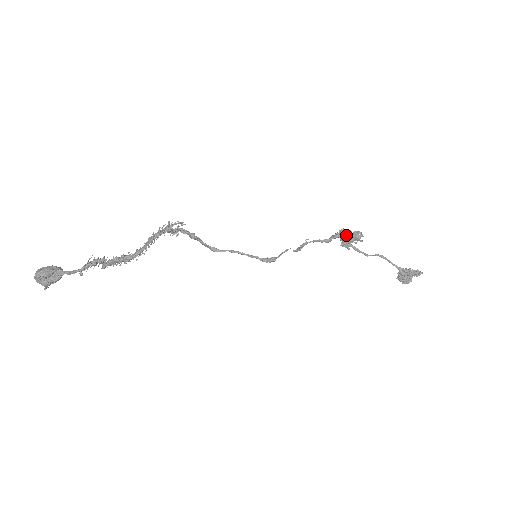
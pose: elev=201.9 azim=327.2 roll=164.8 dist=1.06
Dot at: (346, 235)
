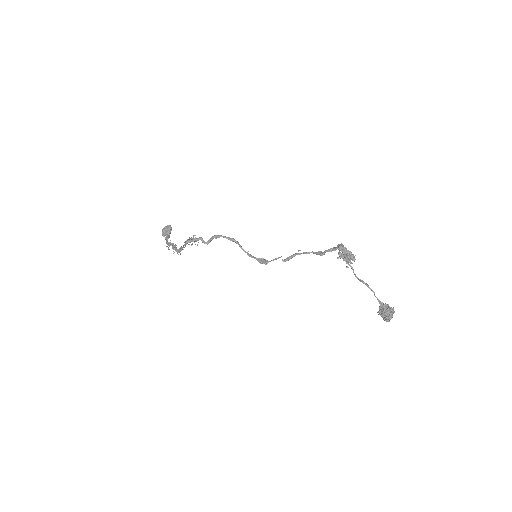
Dot at: (343, 252)
